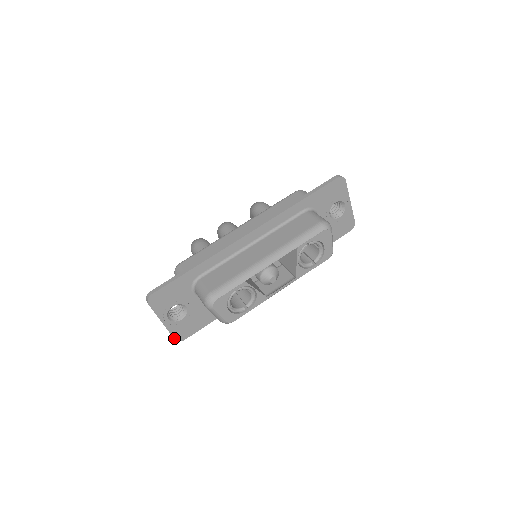
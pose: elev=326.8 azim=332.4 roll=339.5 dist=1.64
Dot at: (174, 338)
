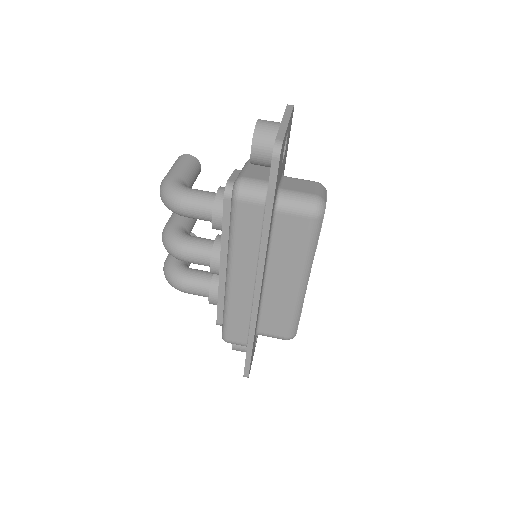
Dot at: occluded
